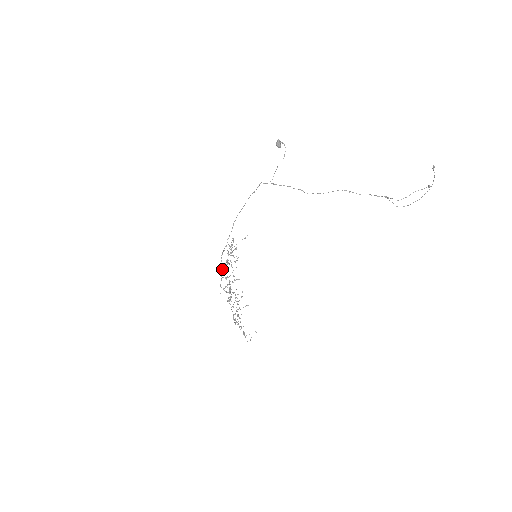
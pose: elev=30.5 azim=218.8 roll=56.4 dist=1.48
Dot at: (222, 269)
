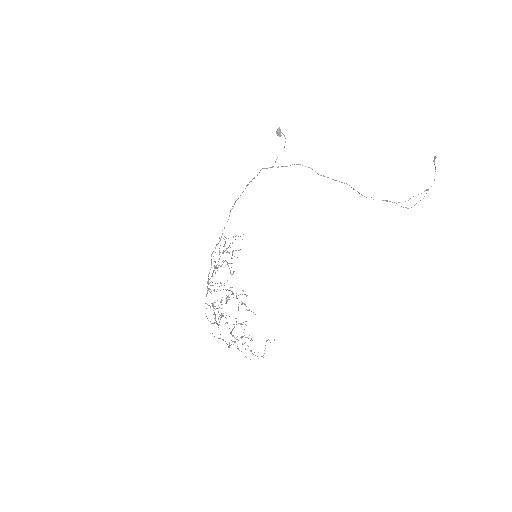
Dot at: occluded
